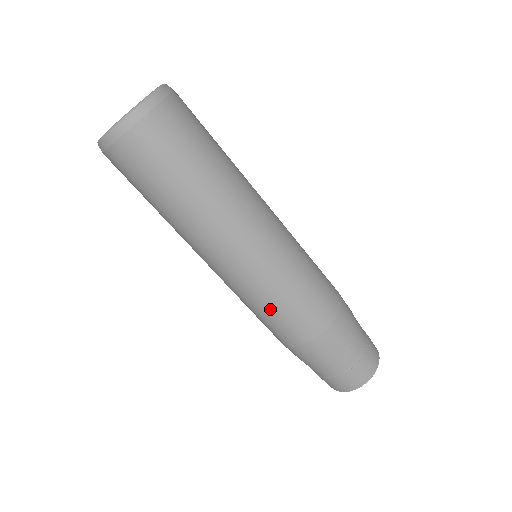
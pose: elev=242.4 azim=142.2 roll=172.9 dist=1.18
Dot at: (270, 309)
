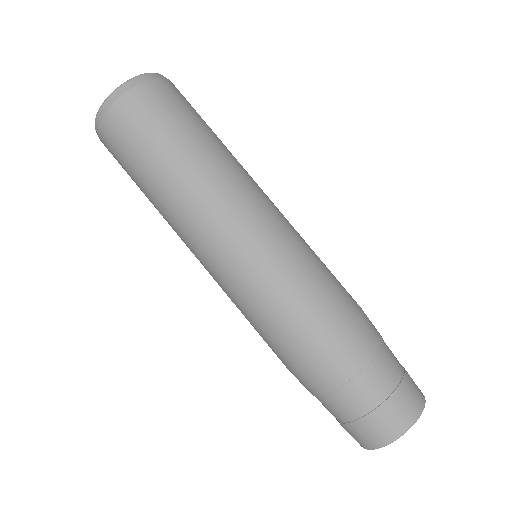
Dot at: (263, 309)
